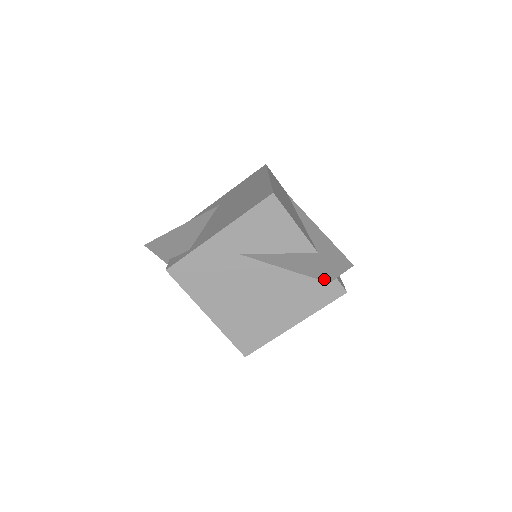
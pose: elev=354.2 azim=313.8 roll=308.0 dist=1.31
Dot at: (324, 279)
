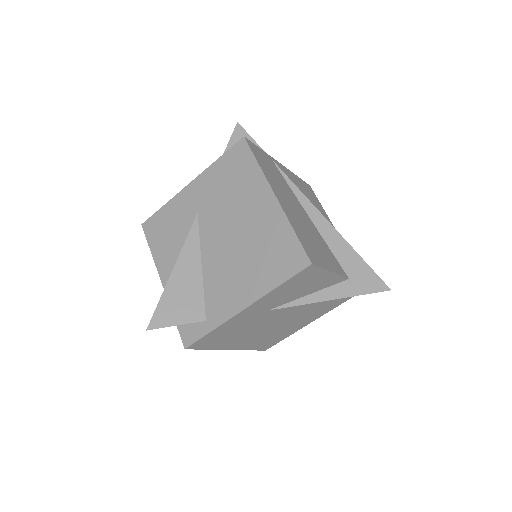
Dot at: occluded
